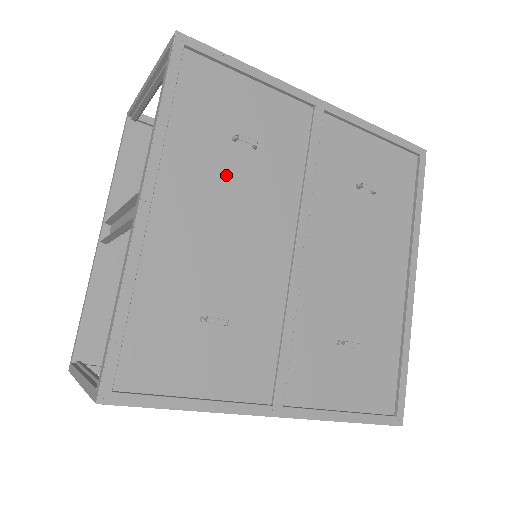
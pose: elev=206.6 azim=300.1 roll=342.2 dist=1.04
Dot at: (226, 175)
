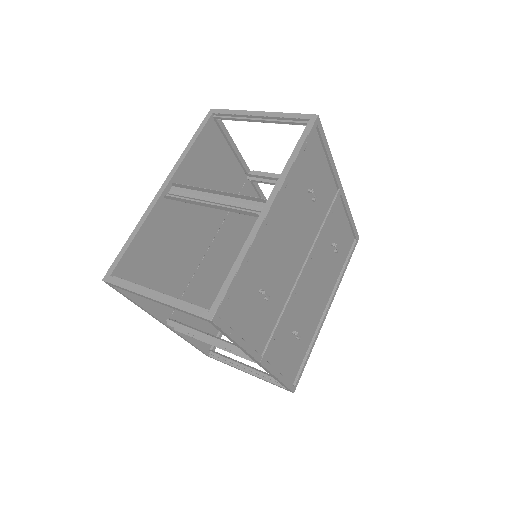
Dot at: (298, 210)
